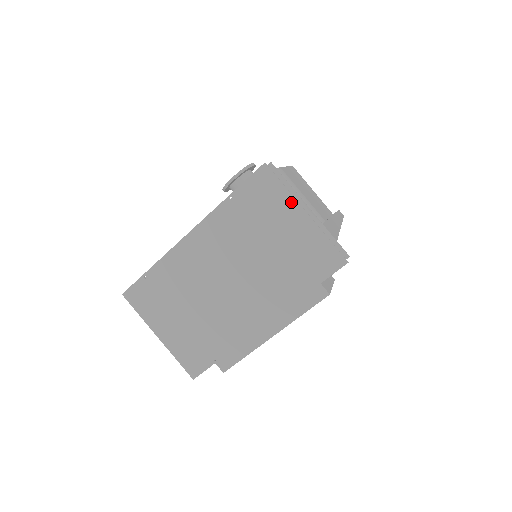
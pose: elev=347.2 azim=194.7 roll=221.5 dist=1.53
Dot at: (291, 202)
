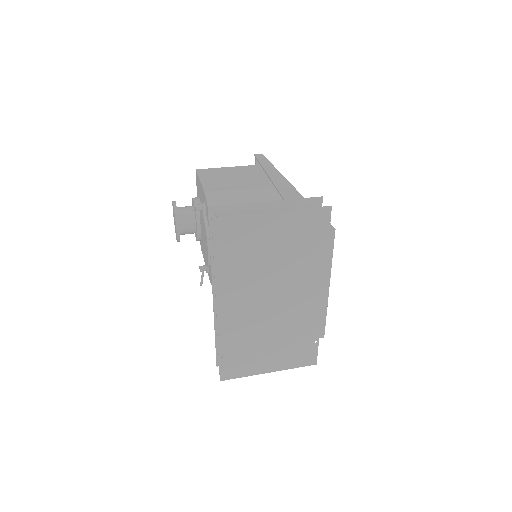
Dot at: (257, 218)
